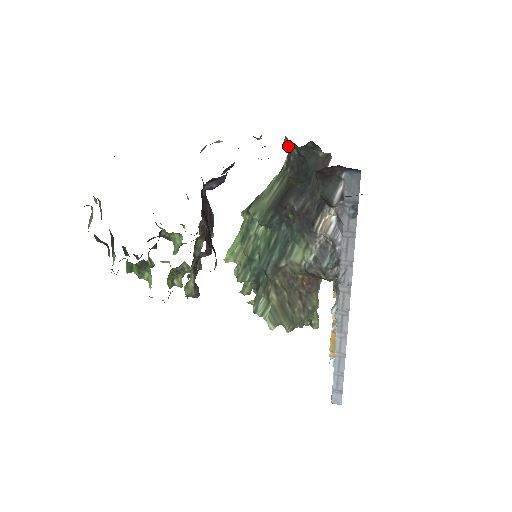
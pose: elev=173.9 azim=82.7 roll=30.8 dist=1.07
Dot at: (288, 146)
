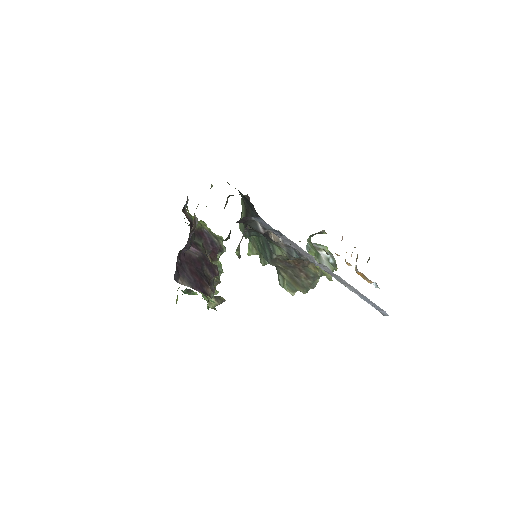
Dot at: occluded
